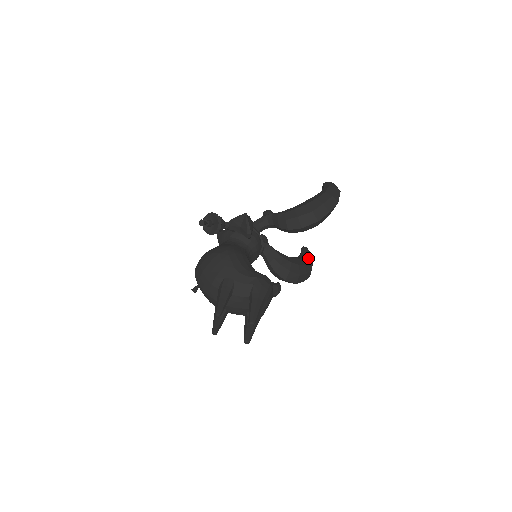
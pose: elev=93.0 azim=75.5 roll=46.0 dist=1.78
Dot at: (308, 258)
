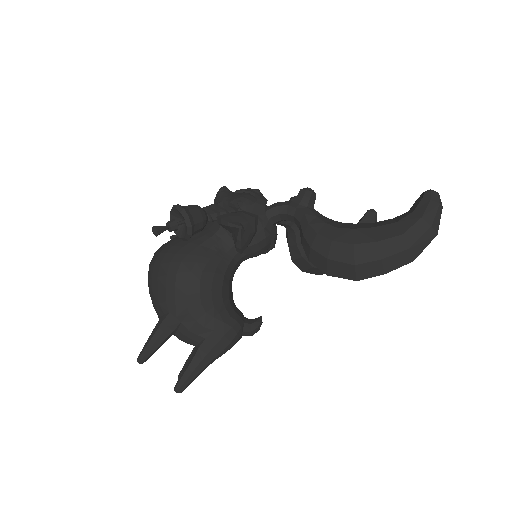
Dot at: occluded
